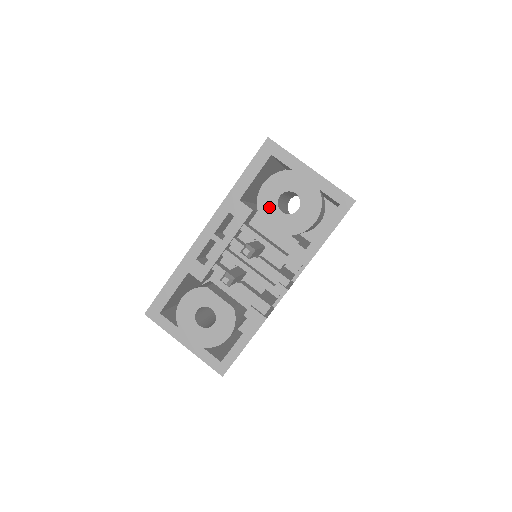
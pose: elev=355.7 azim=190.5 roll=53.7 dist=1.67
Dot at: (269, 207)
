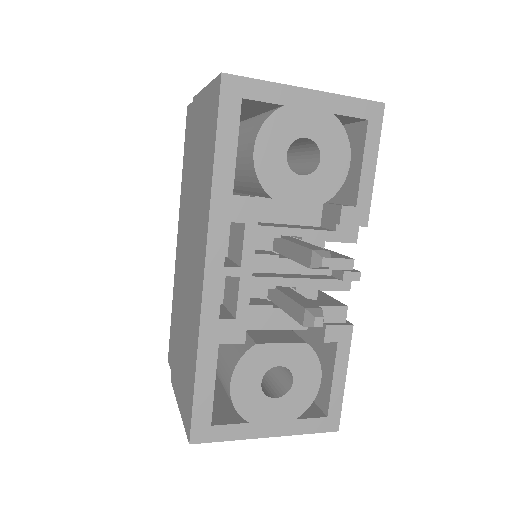
Dot at: (280, 179)
